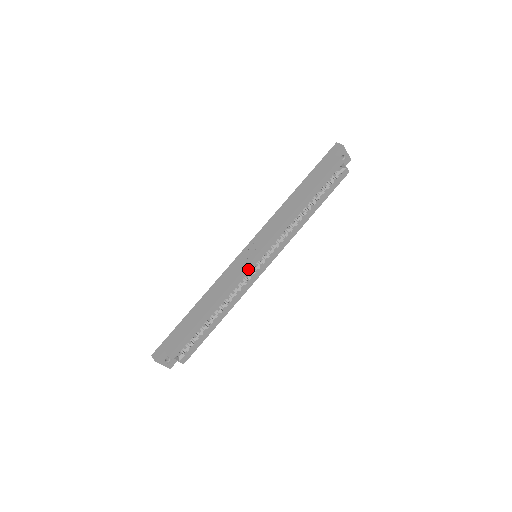
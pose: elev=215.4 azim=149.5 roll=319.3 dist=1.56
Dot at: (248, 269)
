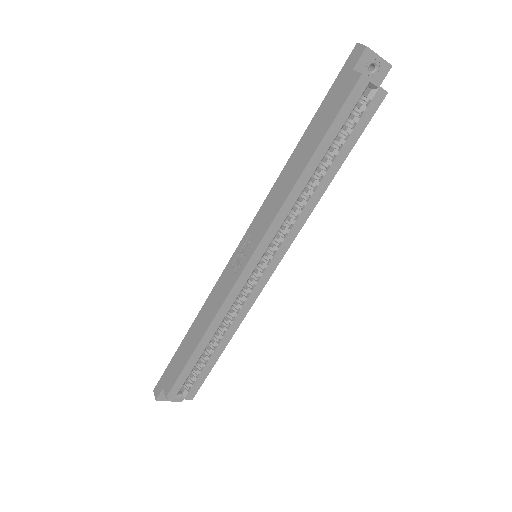
Dot at: (242, 281)
